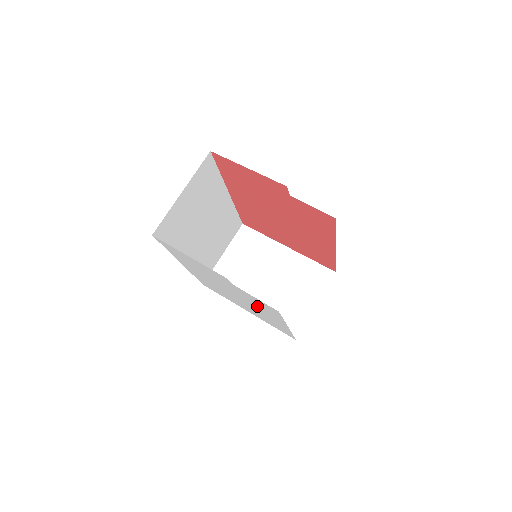
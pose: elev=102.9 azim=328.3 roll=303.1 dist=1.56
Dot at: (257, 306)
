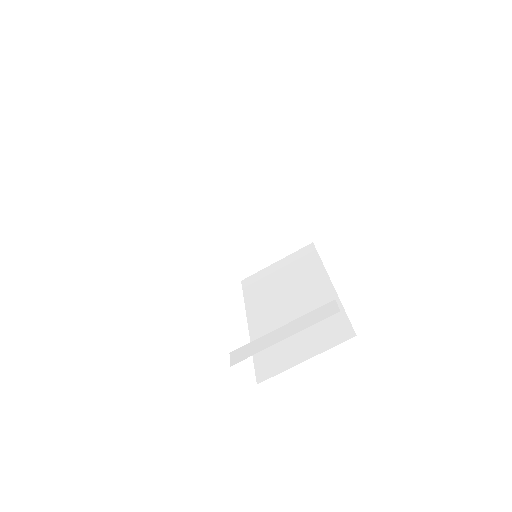
Dot at: occluded
